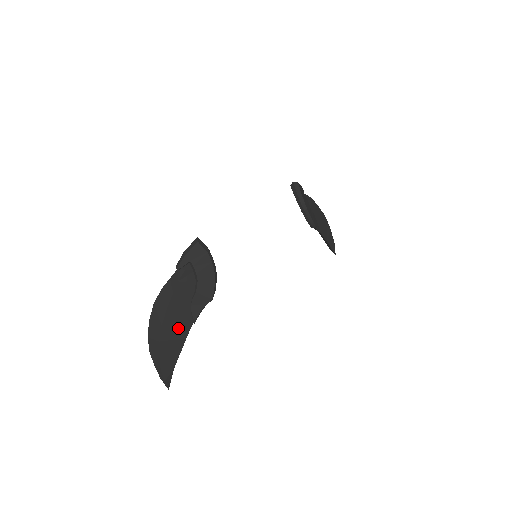
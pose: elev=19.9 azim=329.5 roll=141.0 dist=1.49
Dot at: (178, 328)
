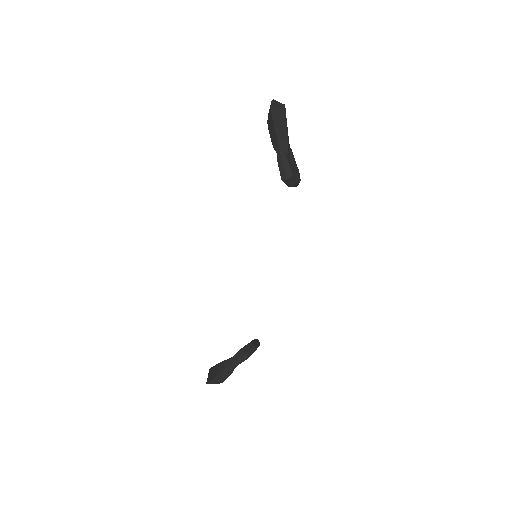
Dot at: occluded
